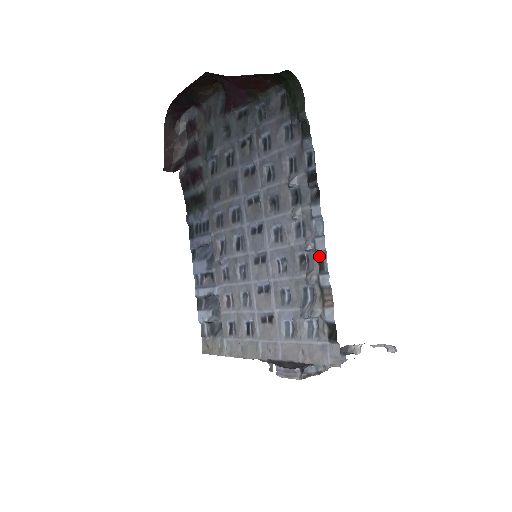
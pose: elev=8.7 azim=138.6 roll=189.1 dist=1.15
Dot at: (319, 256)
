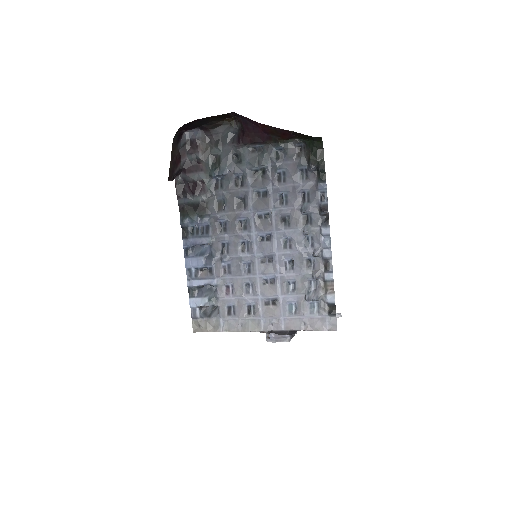
Dot at: (325, 261)
